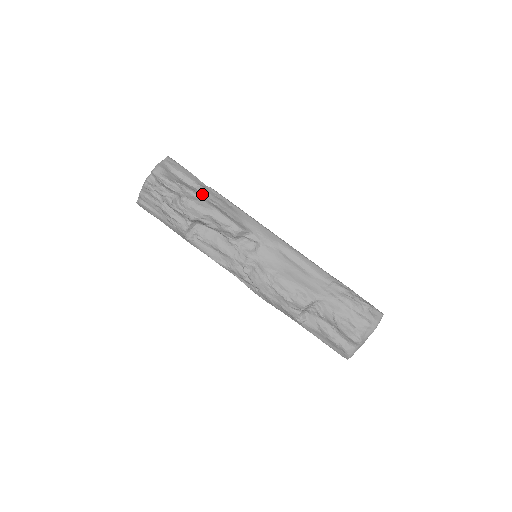
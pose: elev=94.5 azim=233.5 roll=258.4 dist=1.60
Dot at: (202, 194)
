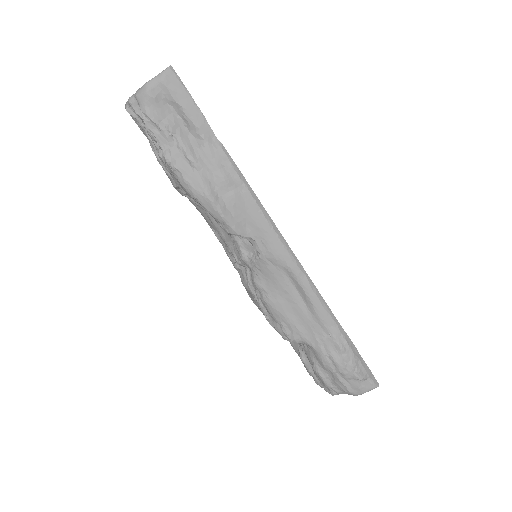
Dot at: (200, 159)
